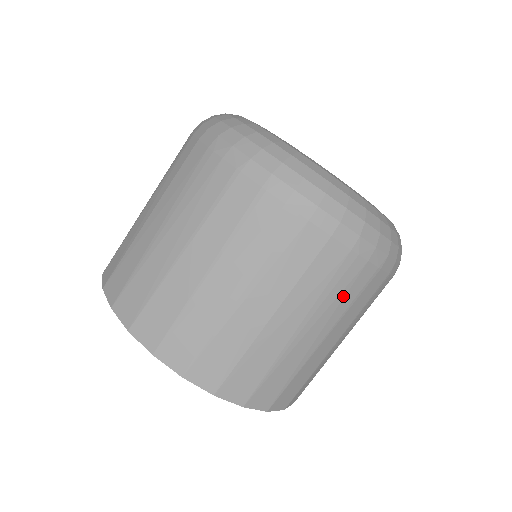
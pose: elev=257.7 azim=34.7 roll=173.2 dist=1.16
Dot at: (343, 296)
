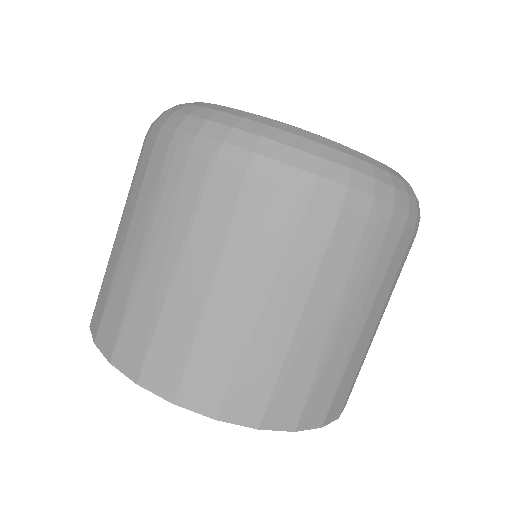
Dot at: (373, 272)
